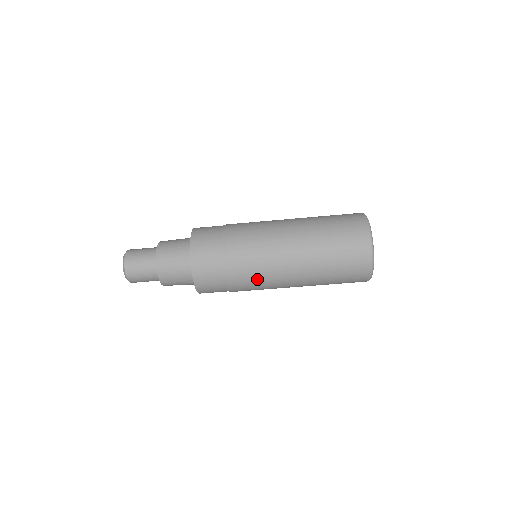
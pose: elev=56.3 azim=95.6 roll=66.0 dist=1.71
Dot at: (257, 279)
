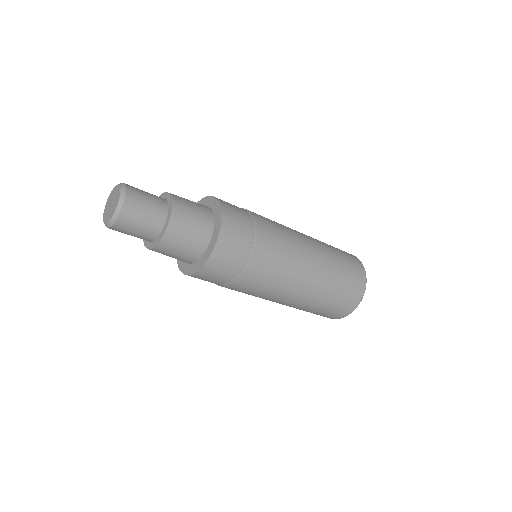
Dot at: occluded
